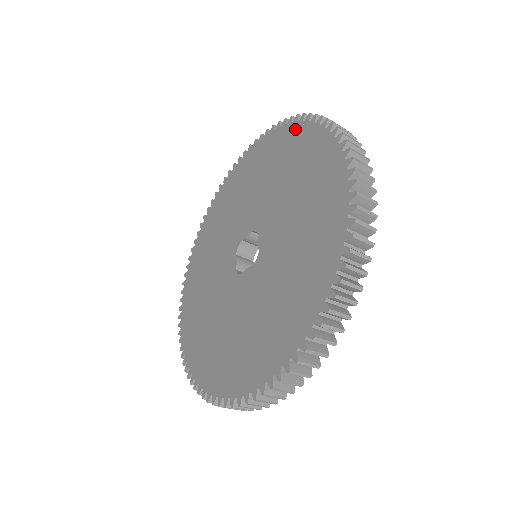
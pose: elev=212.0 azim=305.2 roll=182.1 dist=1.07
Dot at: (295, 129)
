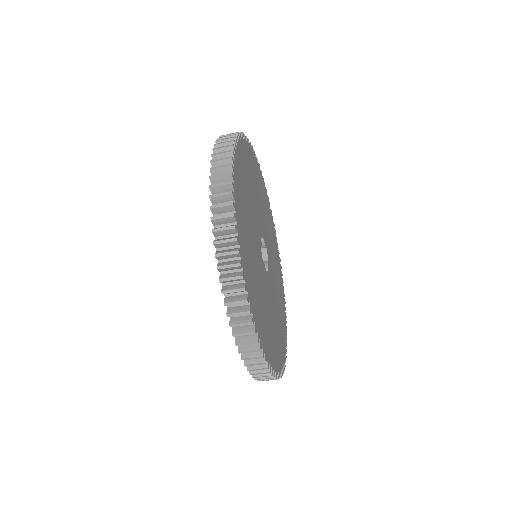
Dot at: occluded
